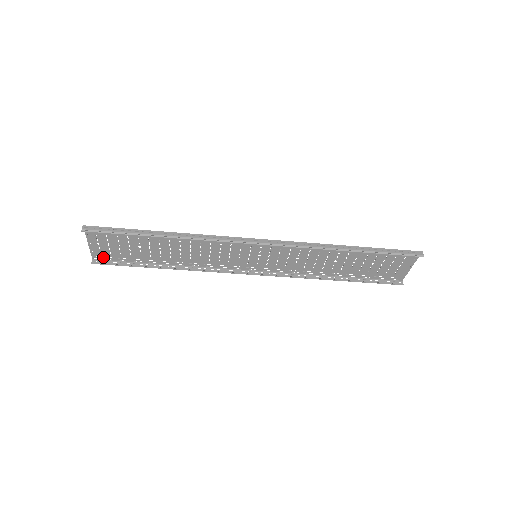
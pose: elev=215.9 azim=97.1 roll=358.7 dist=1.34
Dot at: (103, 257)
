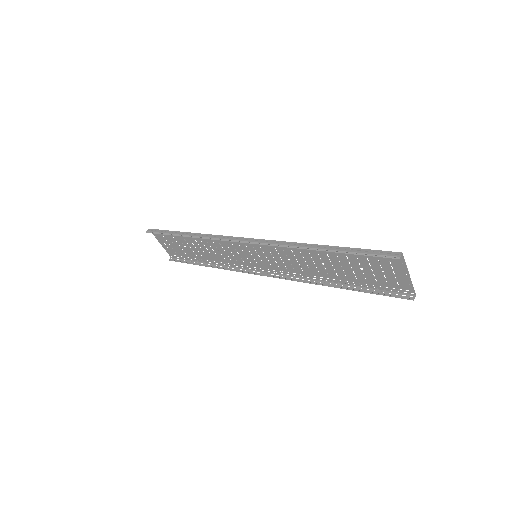
Dot at: occluded
